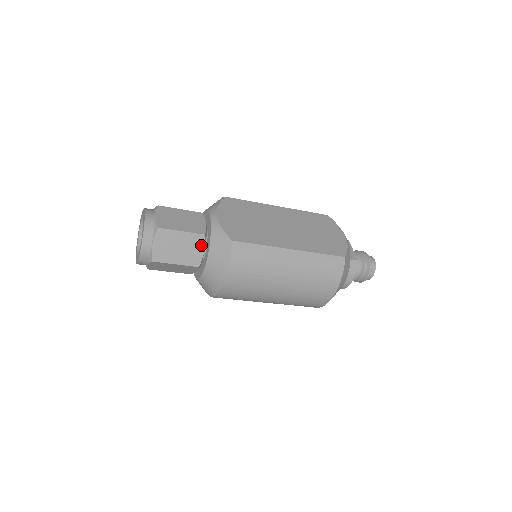
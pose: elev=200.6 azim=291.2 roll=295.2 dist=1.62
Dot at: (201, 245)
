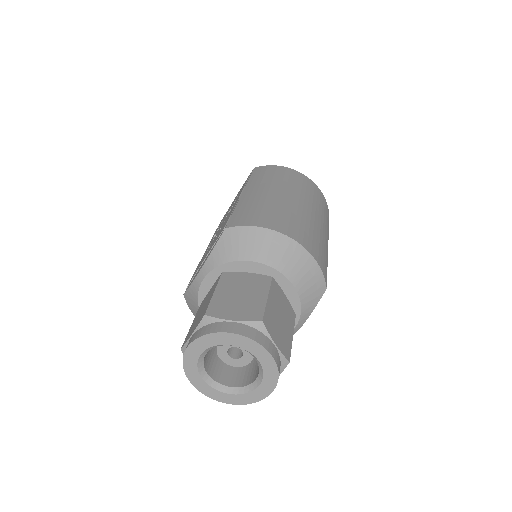
Dot at: occluded
